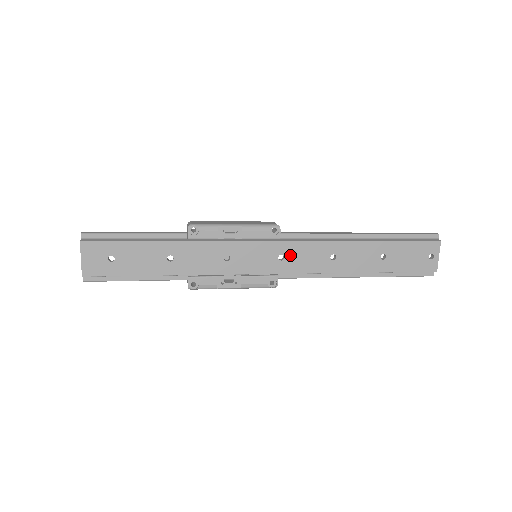
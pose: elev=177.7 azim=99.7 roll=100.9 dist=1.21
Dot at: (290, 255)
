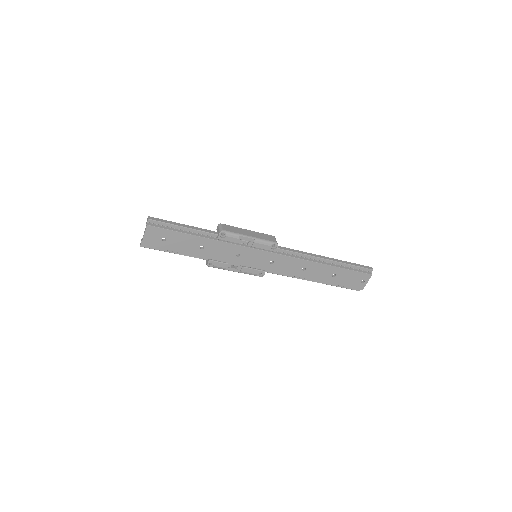
Dot at: (278, 262)
